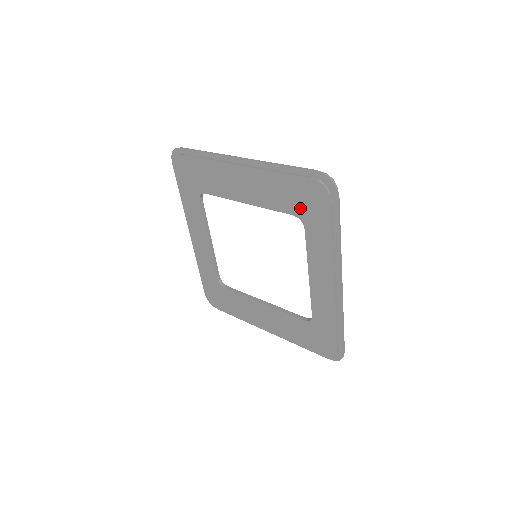
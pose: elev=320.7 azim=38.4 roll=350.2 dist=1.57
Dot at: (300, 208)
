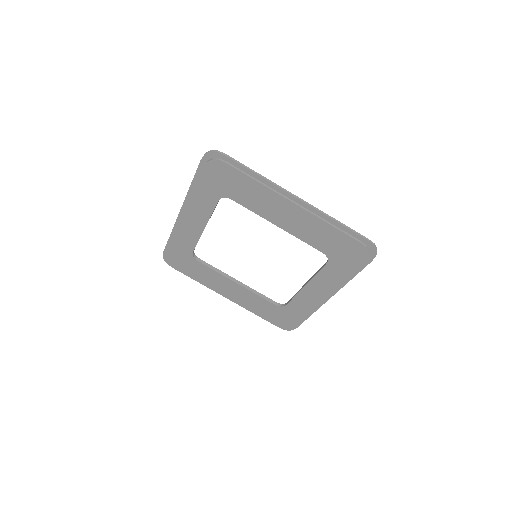
Dot at: (334, 252)
